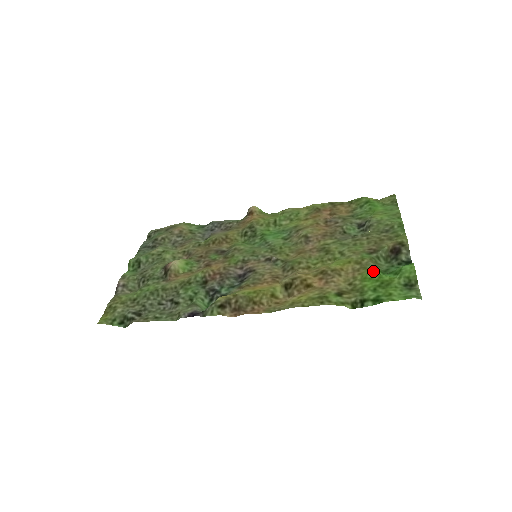
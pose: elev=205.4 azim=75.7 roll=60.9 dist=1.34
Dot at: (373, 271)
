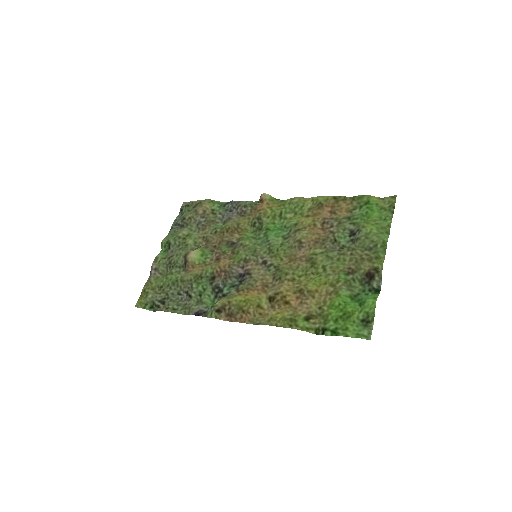
Dot at: (342, 298)
